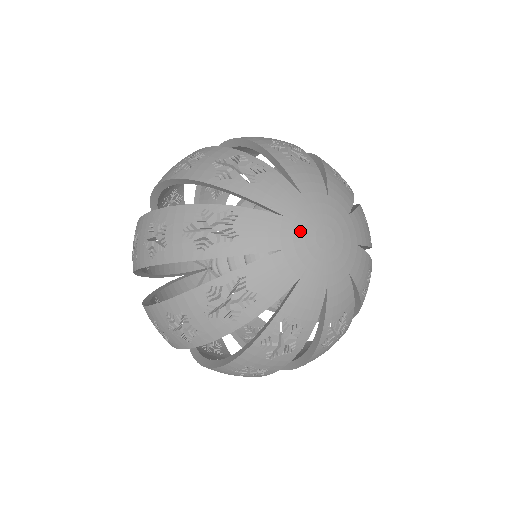
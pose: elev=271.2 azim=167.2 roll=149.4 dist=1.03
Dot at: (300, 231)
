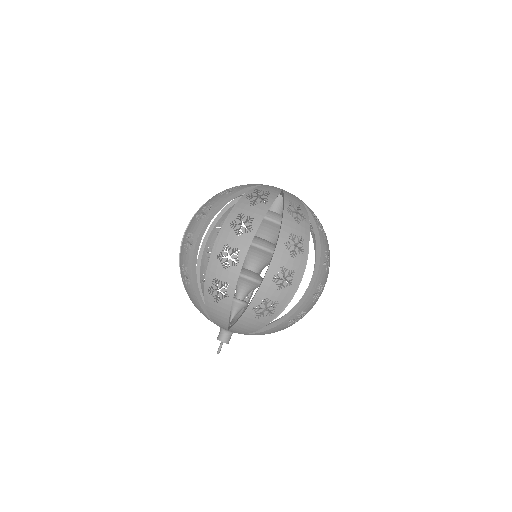
Dot at: occluded
